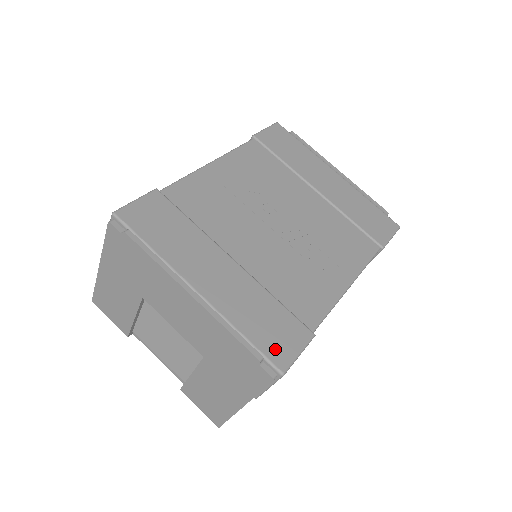
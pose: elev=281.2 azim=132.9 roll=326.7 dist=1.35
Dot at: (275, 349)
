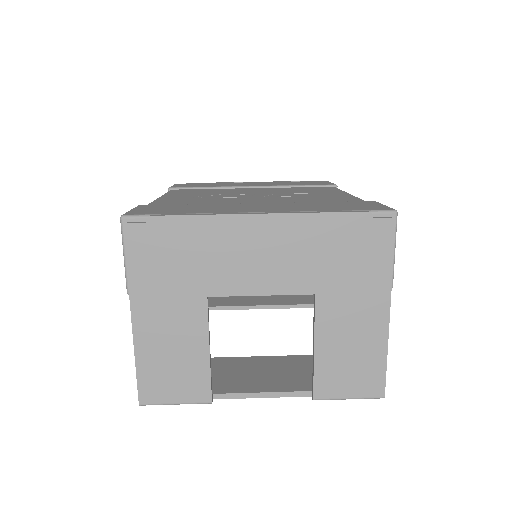
Dot at: (367, 208)
